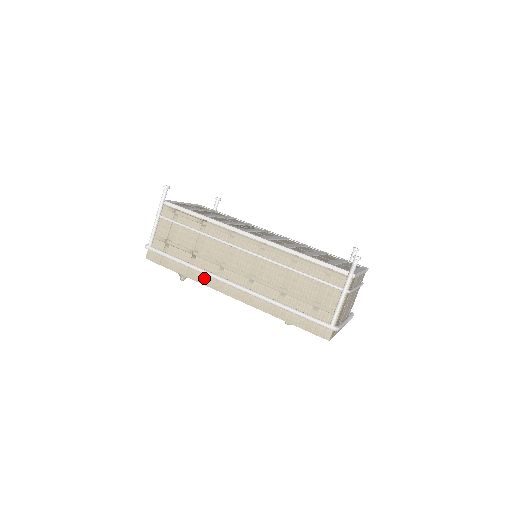
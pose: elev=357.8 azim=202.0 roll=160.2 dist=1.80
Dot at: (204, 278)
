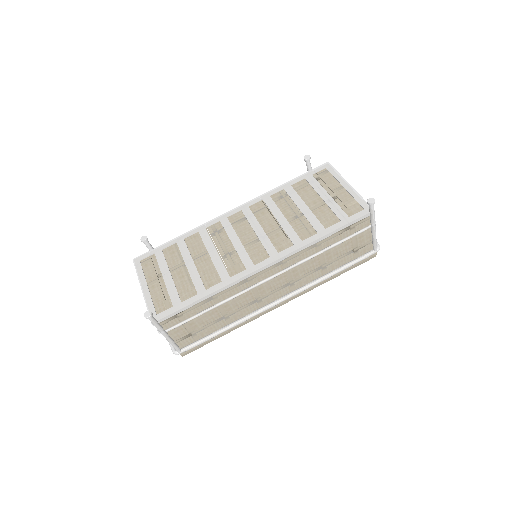
Dot at: occluded
